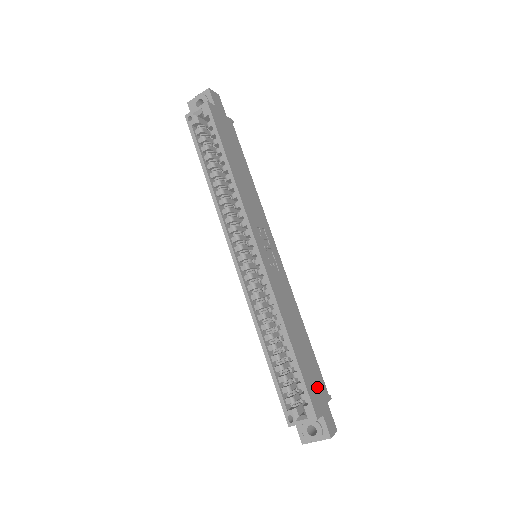
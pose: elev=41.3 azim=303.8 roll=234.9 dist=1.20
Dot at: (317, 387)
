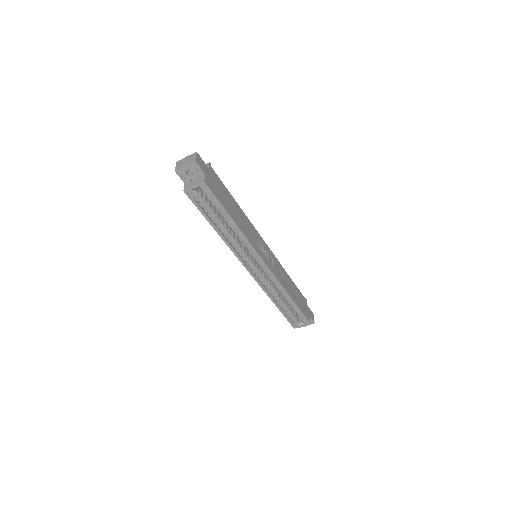
Dot at: (304, 305)
